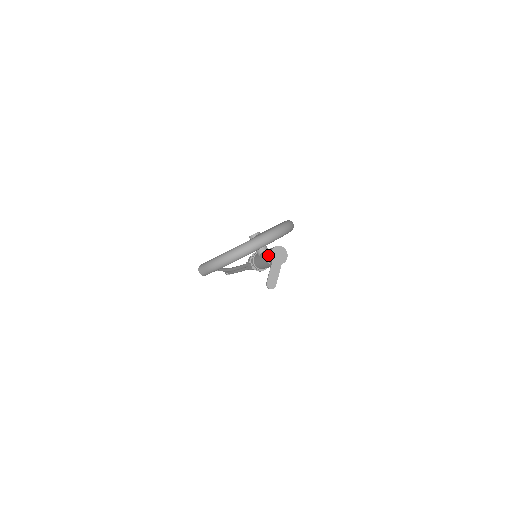
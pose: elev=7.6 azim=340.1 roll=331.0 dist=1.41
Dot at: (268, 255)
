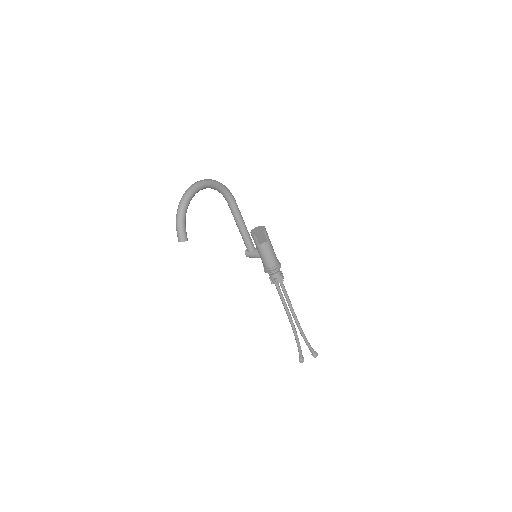
Dot at: occluded
